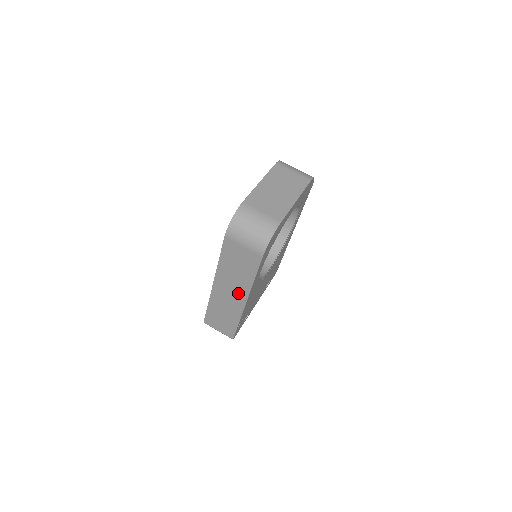
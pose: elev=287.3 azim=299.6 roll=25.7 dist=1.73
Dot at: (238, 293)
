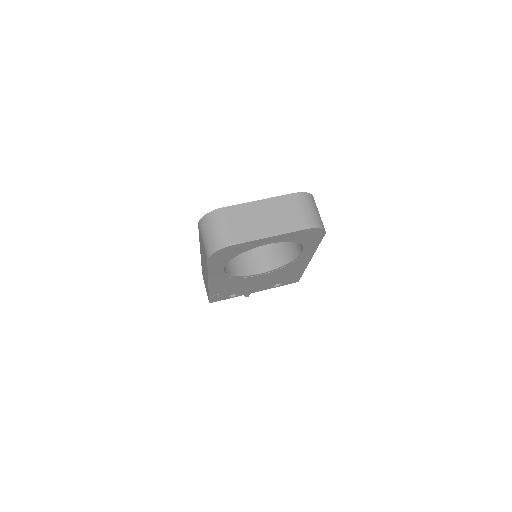
Dot at: occluded
